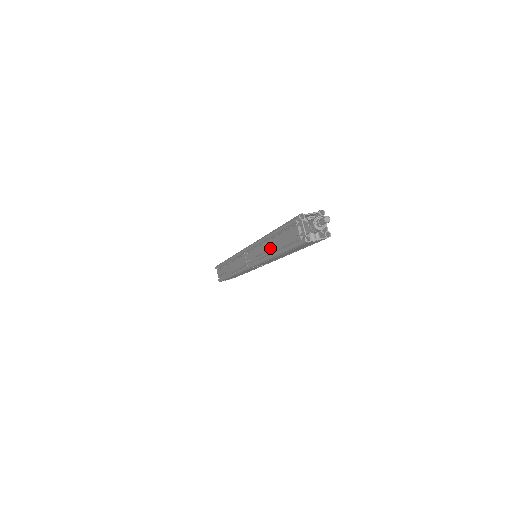
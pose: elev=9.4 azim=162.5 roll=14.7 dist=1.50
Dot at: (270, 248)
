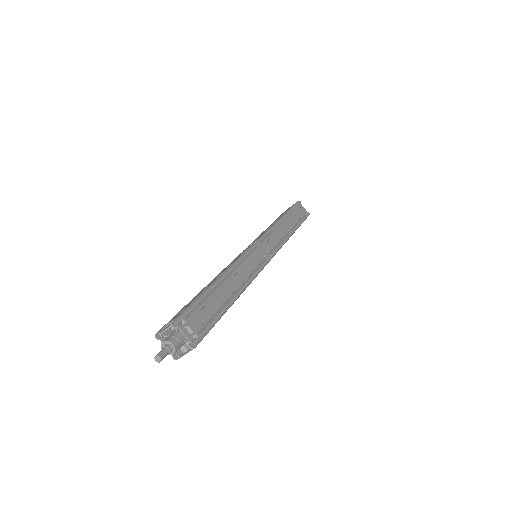
Dot at: occluded
